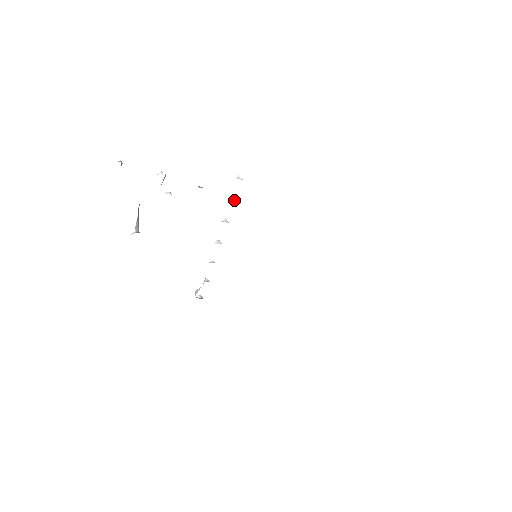
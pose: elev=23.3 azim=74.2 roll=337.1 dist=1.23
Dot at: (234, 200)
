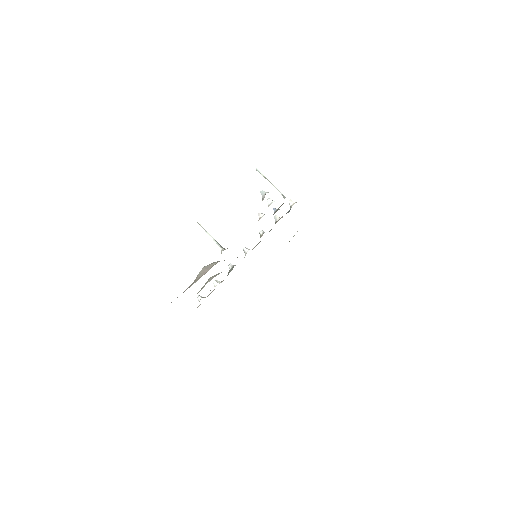
Dot at: (279, 217)
